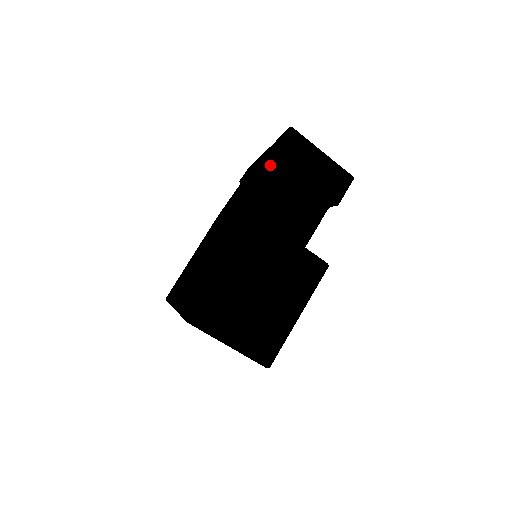
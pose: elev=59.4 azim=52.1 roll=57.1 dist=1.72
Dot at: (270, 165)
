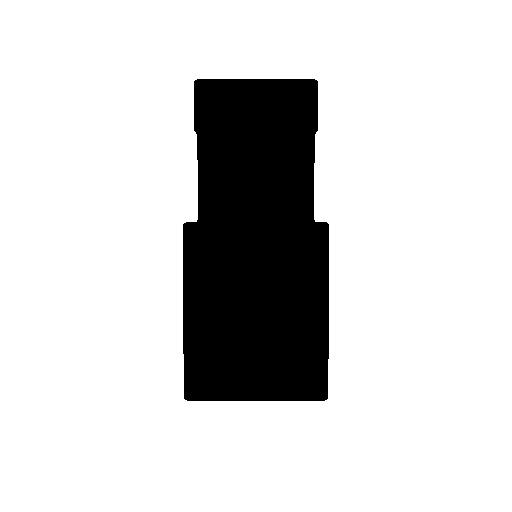
Dot at: (207, 141)
